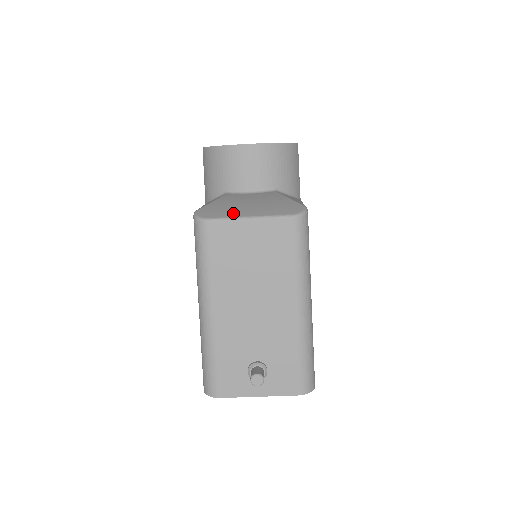
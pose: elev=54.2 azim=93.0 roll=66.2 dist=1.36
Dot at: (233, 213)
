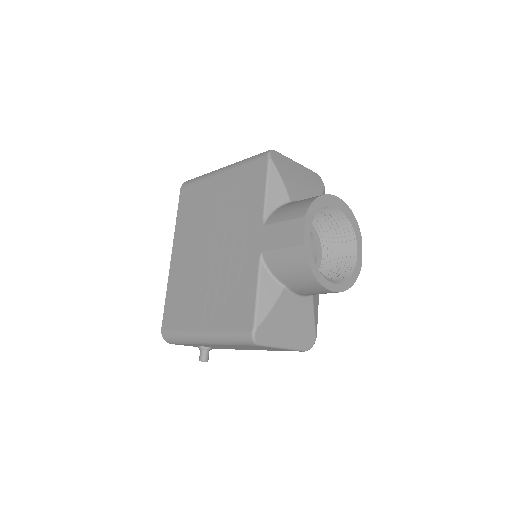
Dot at: (277, 340)
